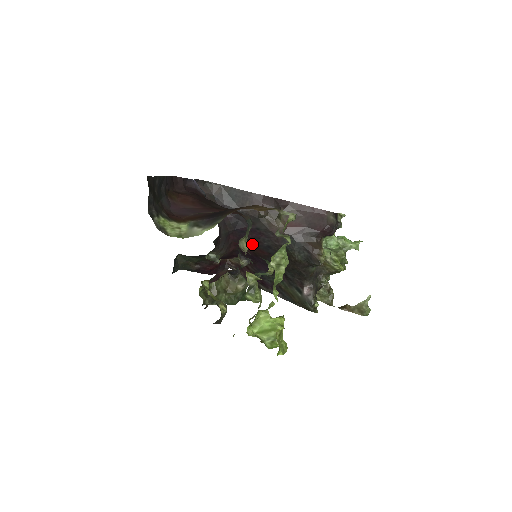
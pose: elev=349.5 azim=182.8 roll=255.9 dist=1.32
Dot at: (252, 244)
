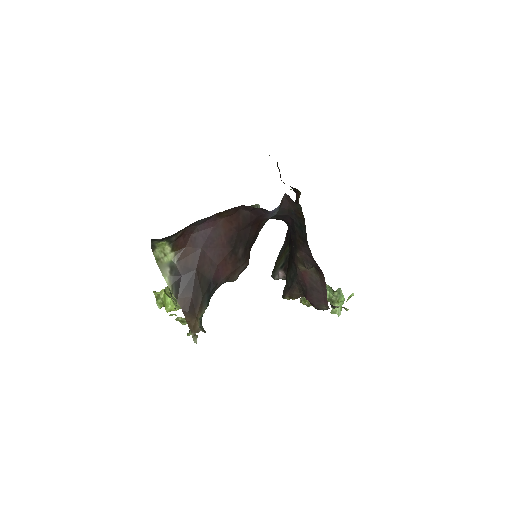
Dot at: occluded
